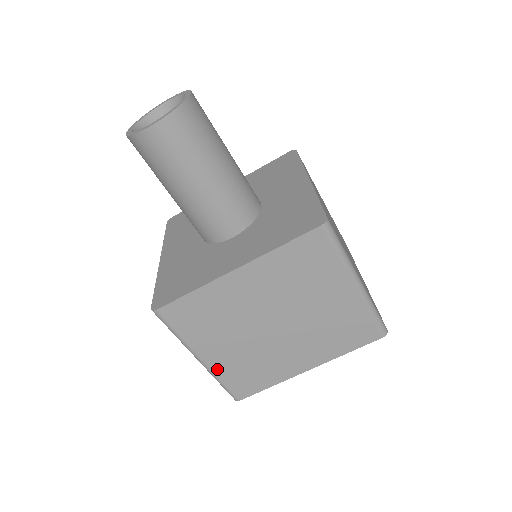
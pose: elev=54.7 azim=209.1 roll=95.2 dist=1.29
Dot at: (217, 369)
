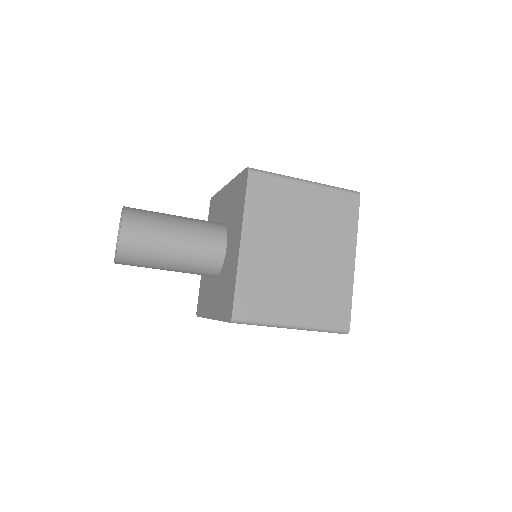
Dot at: occluded
